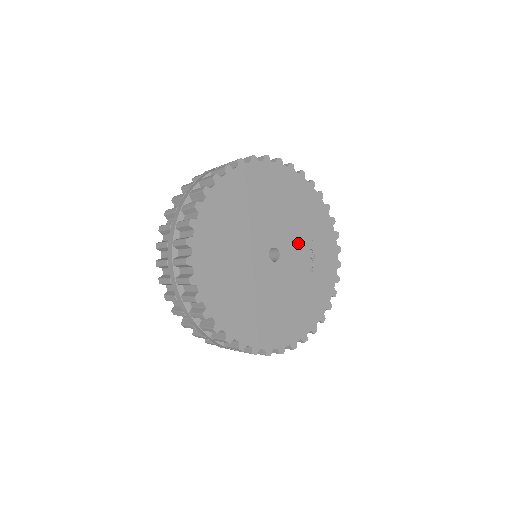
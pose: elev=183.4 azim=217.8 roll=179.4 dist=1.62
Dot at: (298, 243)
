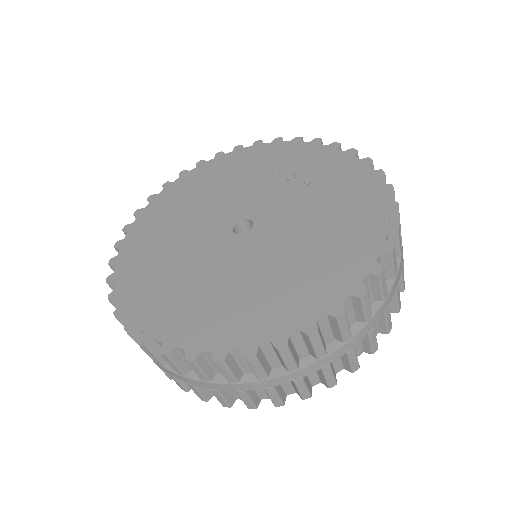
Dot at: (260, 191)
